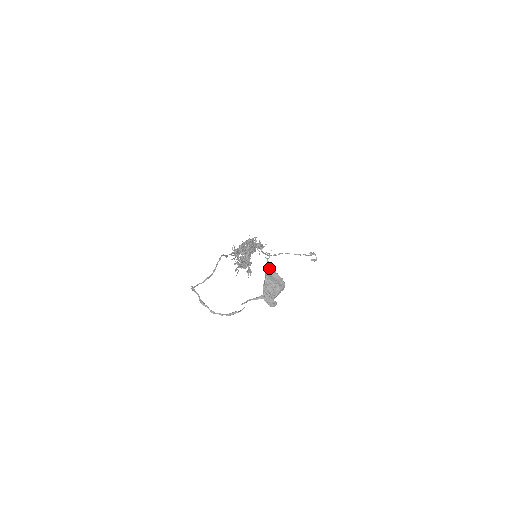
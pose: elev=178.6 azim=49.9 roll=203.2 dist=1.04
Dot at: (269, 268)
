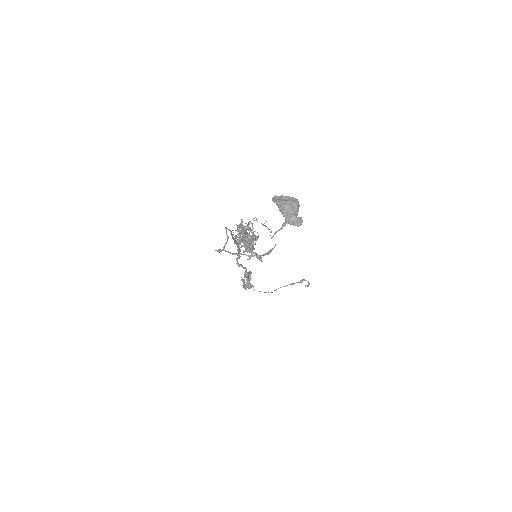
Dot at: (275, 197)
